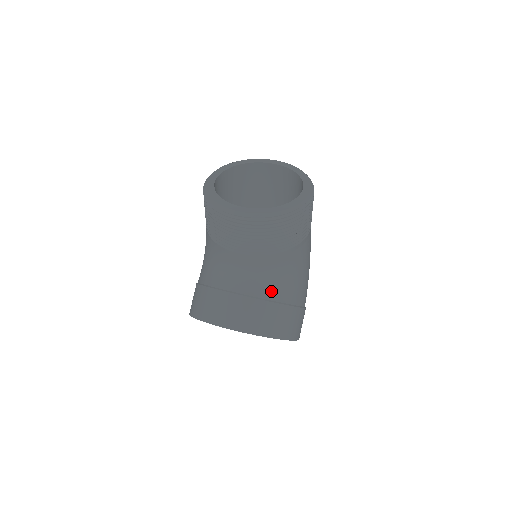
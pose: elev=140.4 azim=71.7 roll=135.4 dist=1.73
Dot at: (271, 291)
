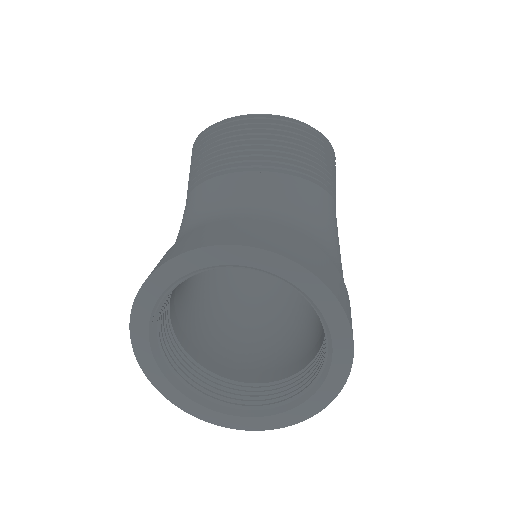
Dot at: (298, 228)
